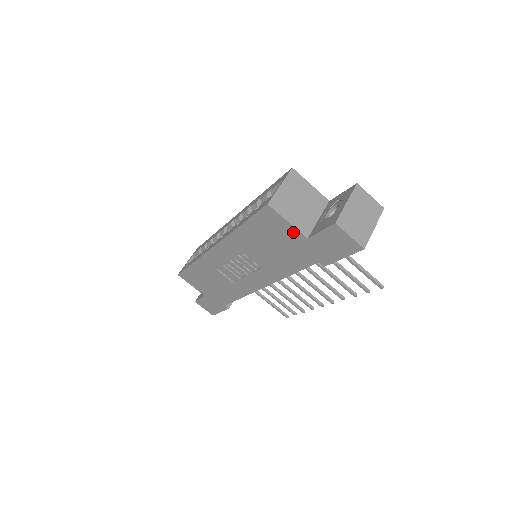
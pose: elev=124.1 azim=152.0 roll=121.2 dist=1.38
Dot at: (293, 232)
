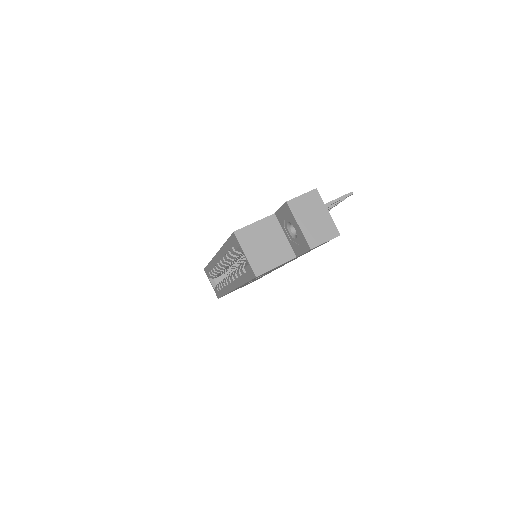
Dot at: occluded
